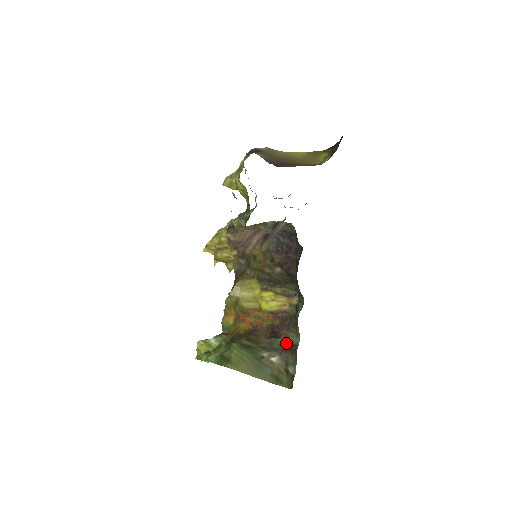
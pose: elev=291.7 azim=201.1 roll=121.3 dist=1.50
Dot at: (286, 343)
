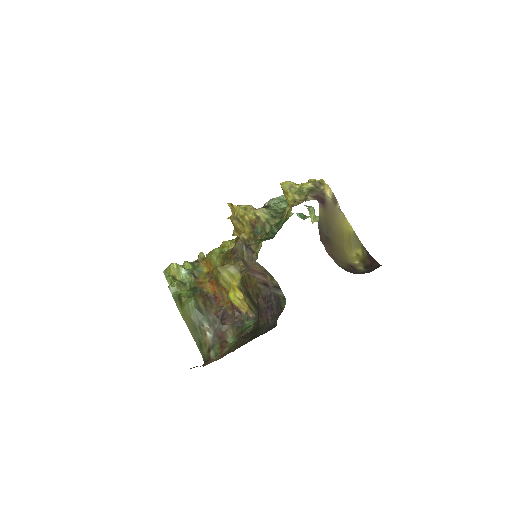
Dot at: (223, 333)
